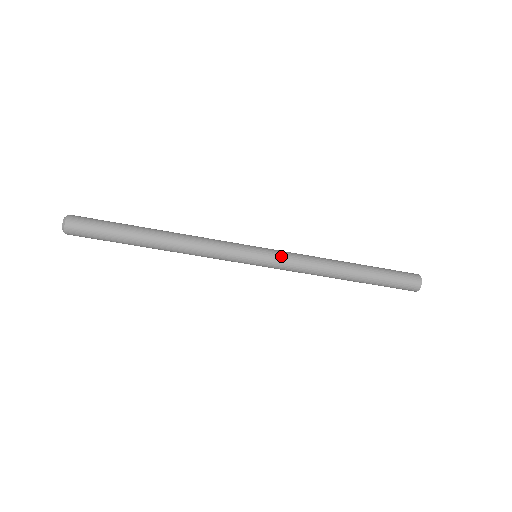
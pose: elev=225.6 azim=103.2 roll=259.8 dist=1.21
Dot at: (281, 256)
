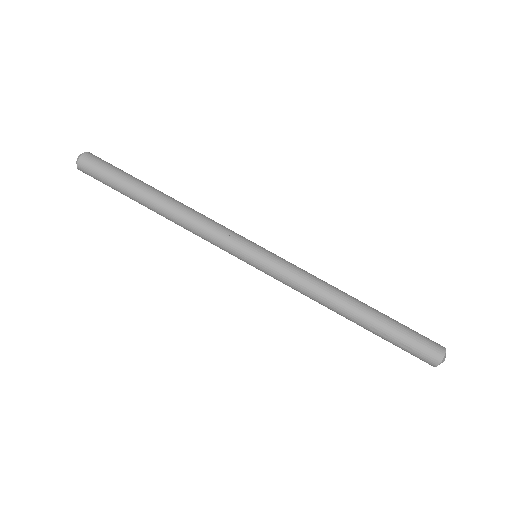
Dot at: occluded
